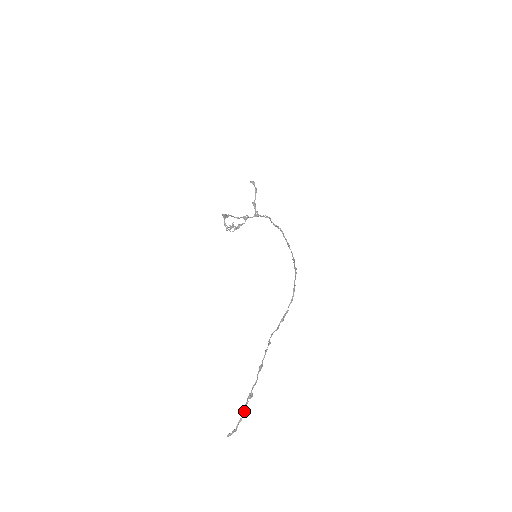
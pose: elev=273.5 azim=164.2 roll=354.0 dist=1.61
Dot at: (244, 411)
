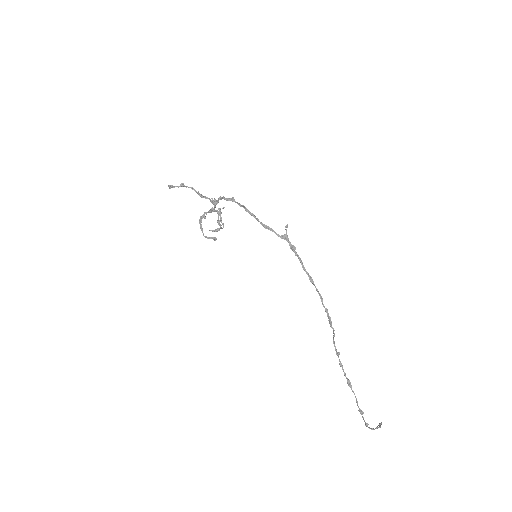
Dot at: (367, 425)
